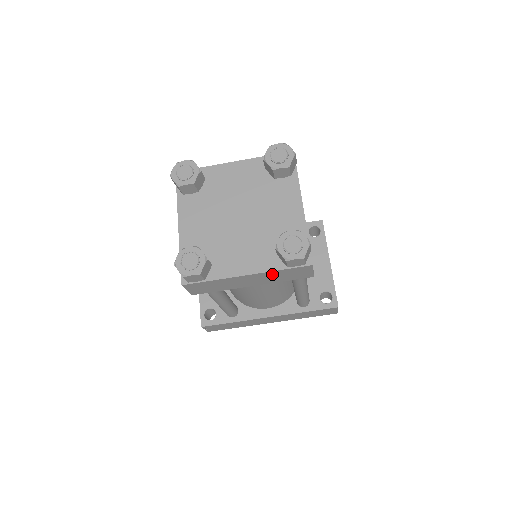
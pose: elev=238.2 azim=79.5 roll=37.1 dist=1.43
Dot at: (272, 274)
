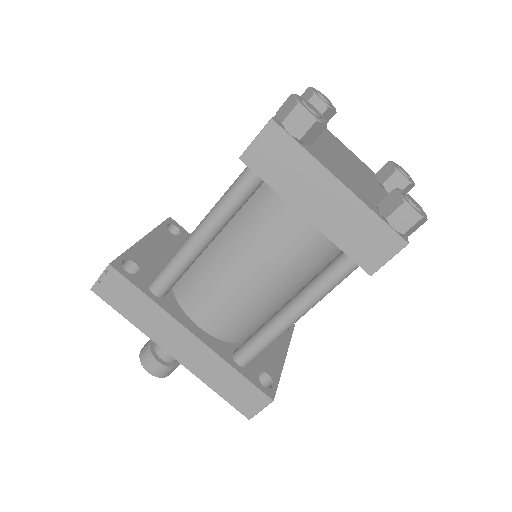
Dot at: (358, 214)
